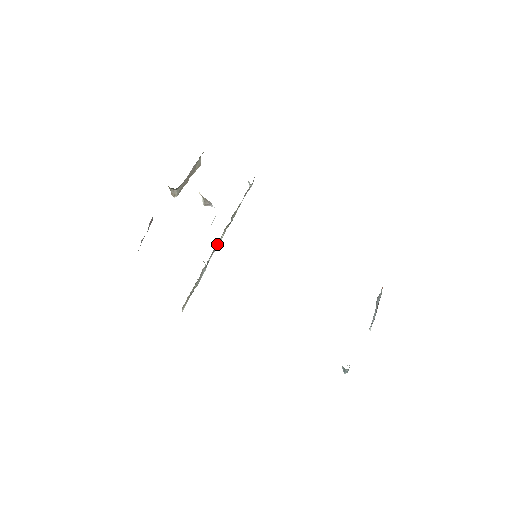
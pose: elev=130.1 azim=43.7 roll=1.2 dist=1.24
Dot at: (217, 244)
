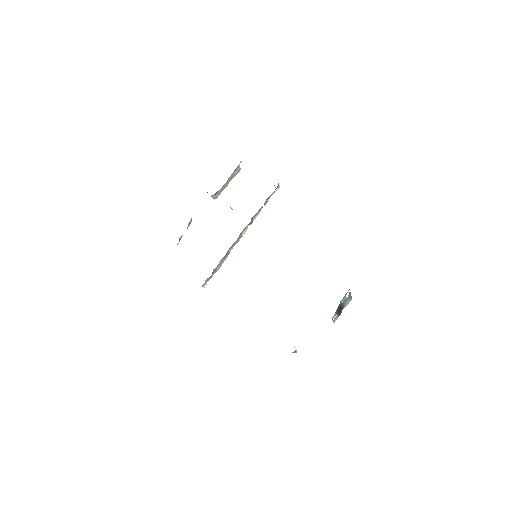
Dot at: (236, 241)
